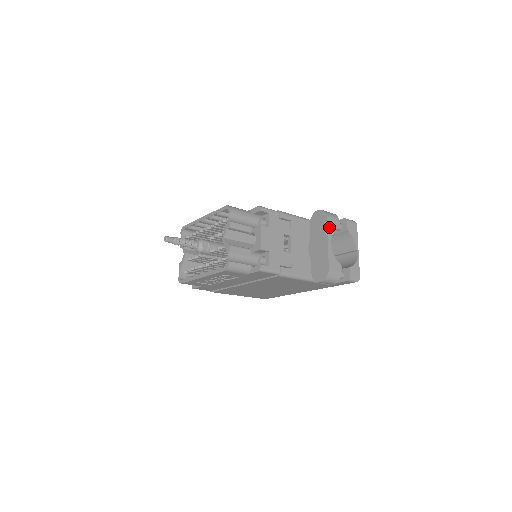
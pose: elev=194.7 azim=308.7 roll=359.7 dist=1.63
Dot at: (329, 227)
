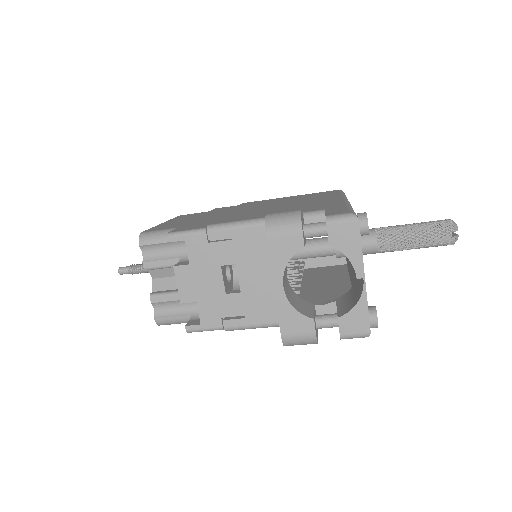
Dot at: (275, 256)
